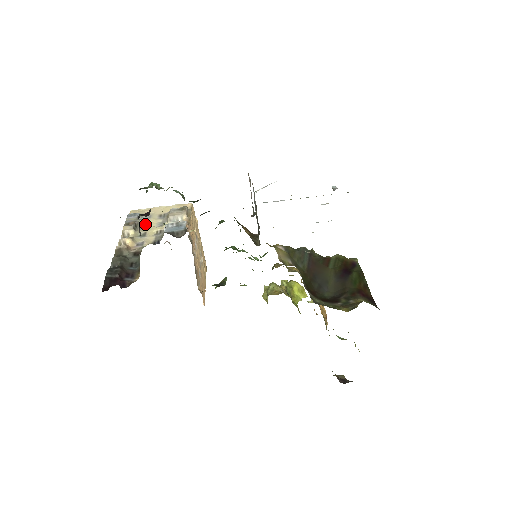
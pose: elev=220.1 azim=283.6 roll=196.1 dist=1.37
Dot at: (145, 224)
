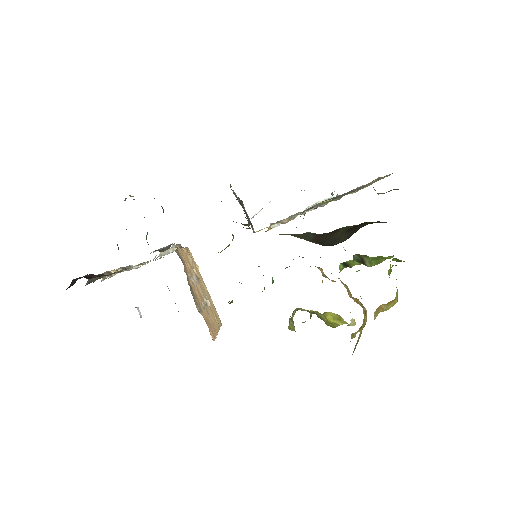
Dot at: (136, 267)
